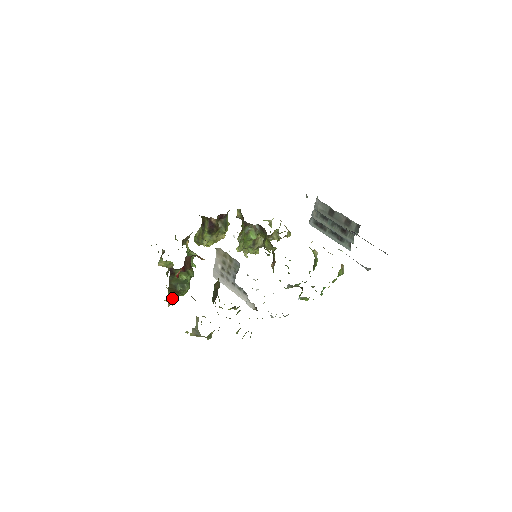
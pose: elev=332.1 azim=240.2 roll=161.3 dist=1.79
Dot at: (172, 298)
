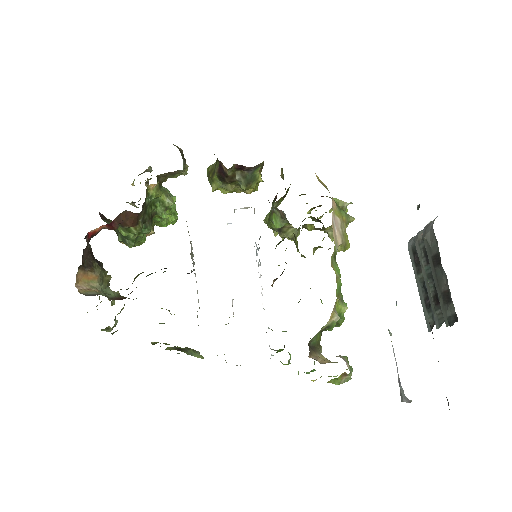
Dot at: occluded
